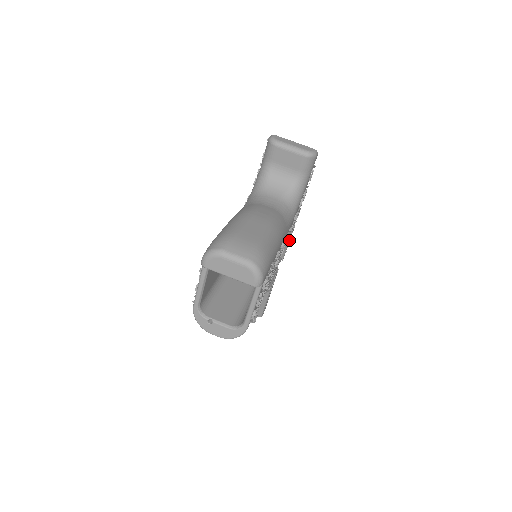
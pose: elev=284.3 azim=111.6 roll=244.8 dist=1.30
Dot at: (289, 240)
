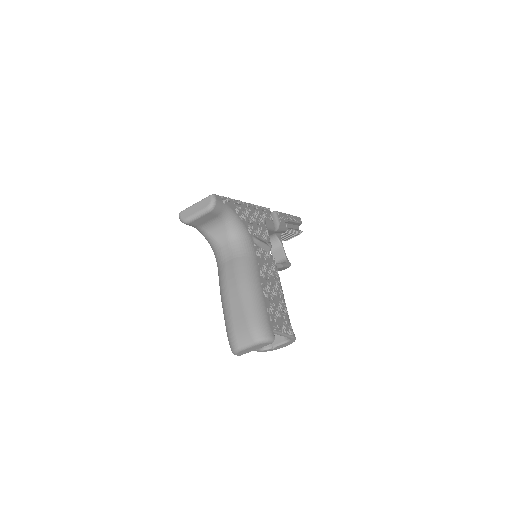
Dot at: (262, 210)
